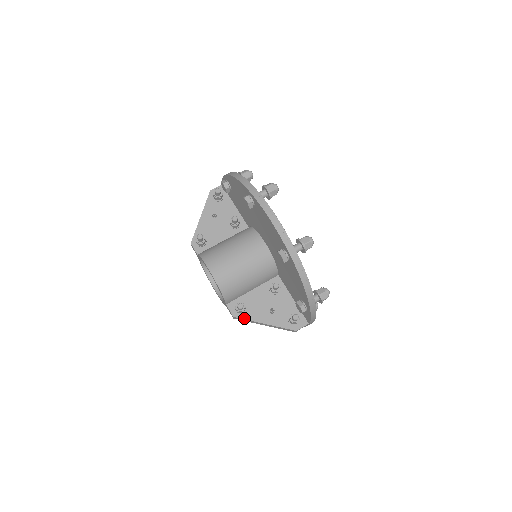
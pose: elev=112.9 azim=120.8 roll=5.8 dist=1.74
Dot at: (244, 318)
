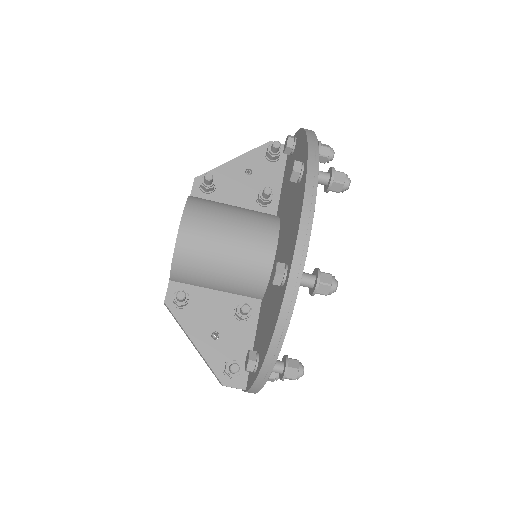
Dot at: (175, 314)
